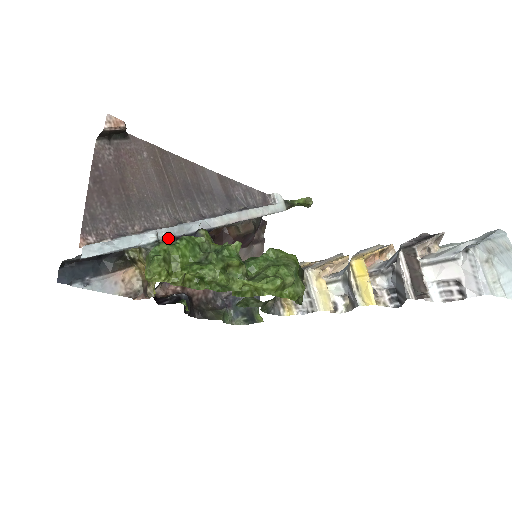
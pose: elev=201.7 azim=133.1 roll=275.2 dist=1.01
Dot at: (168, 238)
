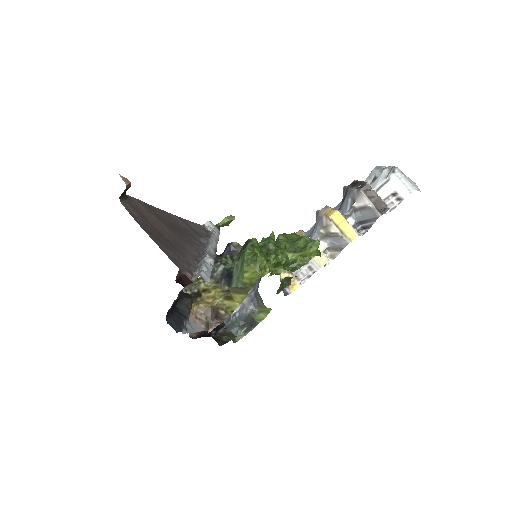
Dot at: (217, 259)
